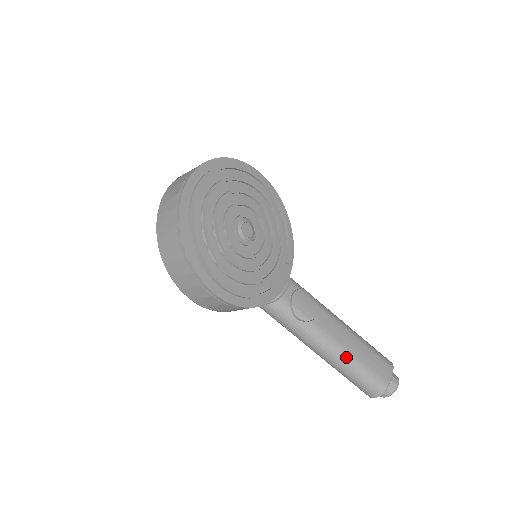
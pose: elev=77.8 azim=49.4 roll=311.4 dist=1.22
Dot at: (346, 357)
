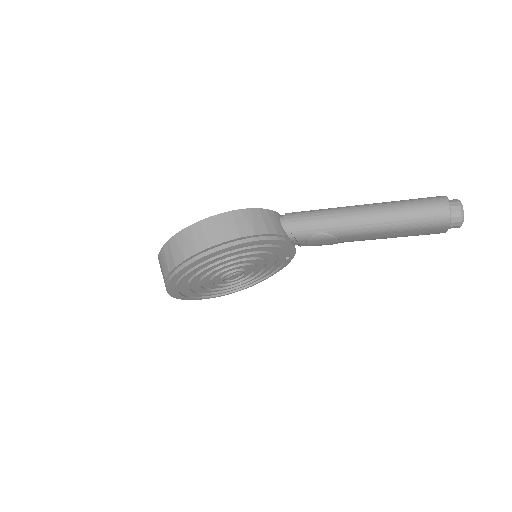
Dot at: occluded
